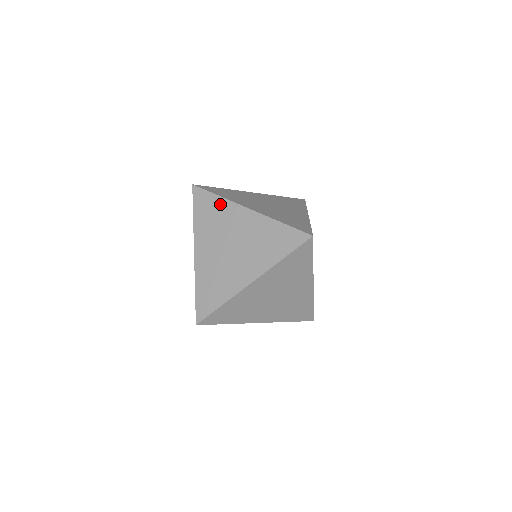
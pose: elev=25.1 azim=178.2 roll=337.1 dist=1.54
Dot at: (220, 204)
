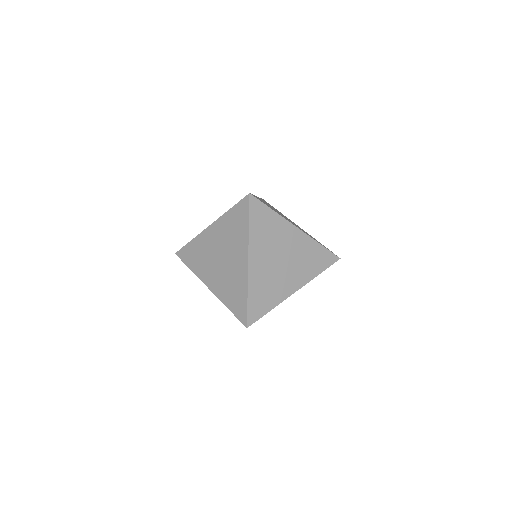
Dot at: (195, 244)
